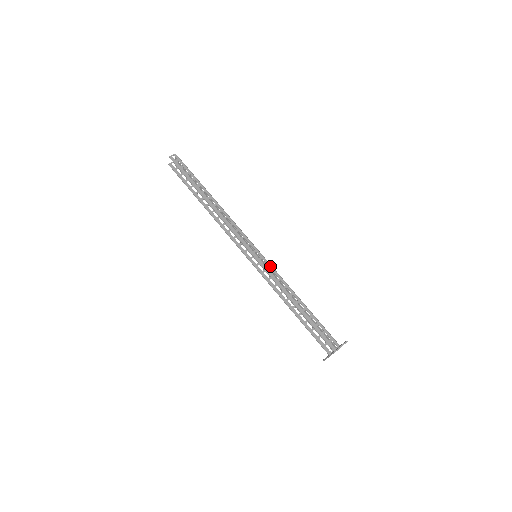
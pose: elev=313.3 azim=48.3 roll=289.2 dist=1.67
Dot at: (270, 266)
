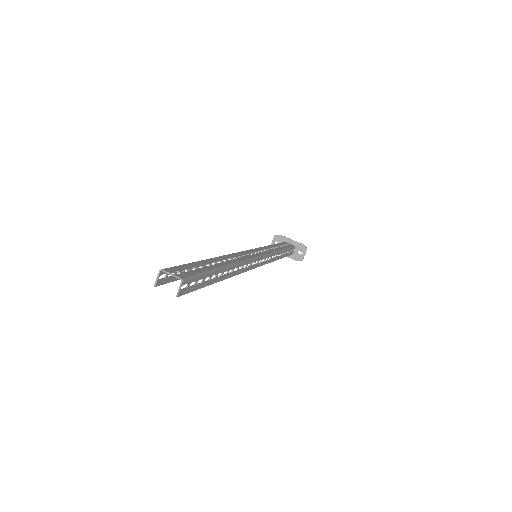
Dot at: (270, 256)
